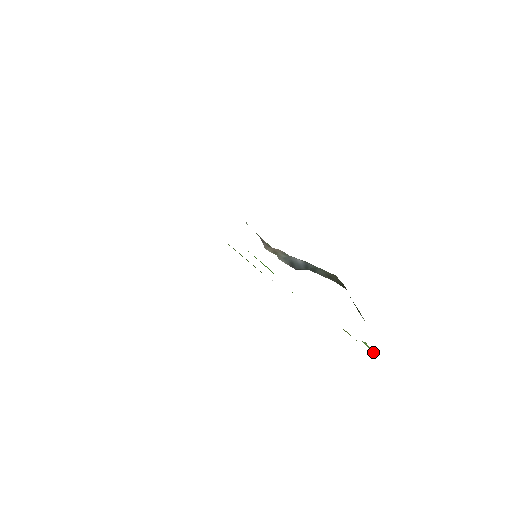
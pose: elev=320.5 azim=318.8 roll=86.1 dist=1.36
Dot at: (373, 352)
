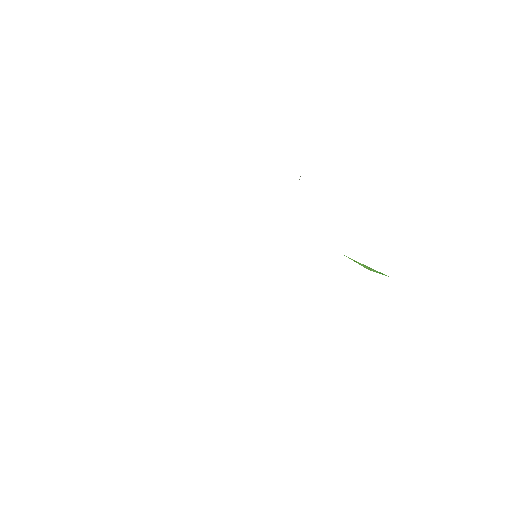
Dot at: occluded
